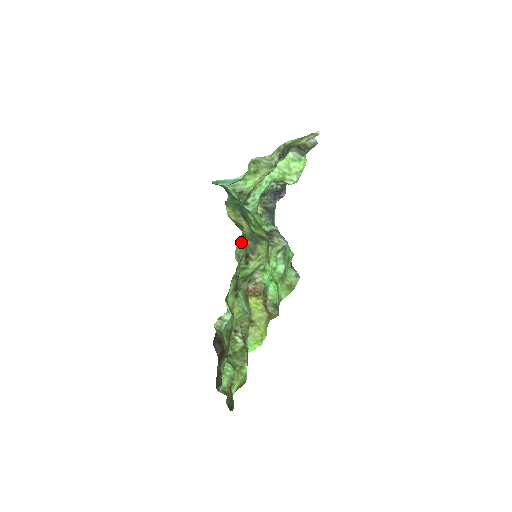
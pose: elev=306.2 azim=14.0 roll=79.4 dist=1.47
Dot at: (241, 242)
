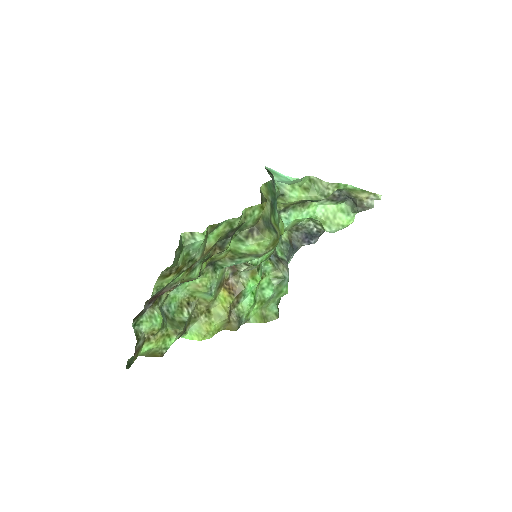
Dot at: (256, 209)
